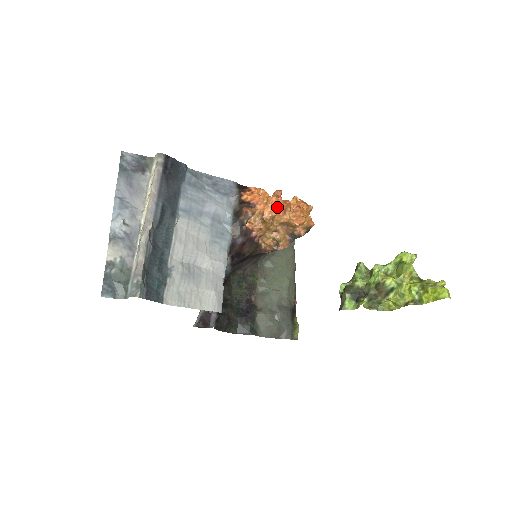
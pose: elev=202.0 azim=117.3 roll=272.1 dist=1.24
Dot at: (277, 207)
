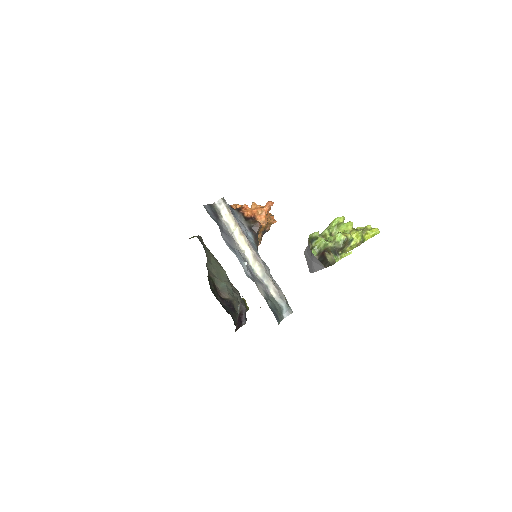
Dot at: (267, 214)
